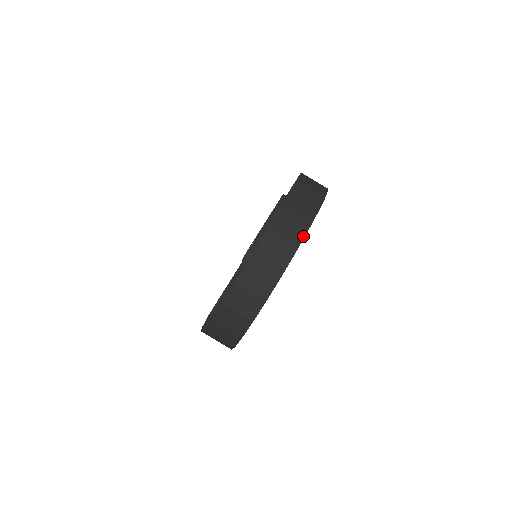
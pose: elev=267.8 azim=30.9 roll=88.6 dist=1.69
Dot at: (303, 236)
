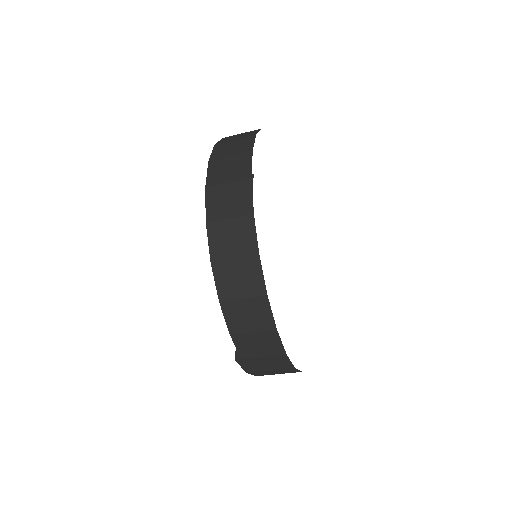
Dot at: (250, 196)
